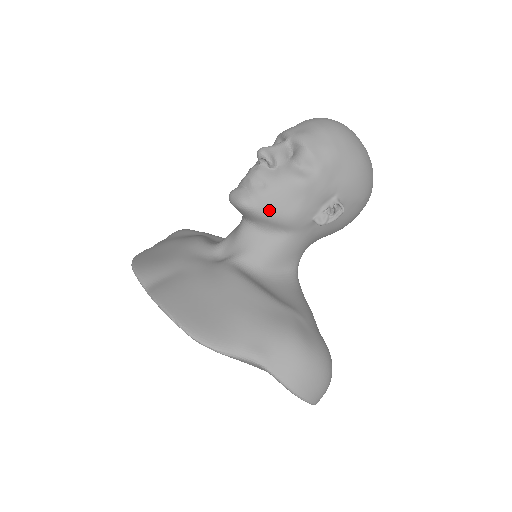
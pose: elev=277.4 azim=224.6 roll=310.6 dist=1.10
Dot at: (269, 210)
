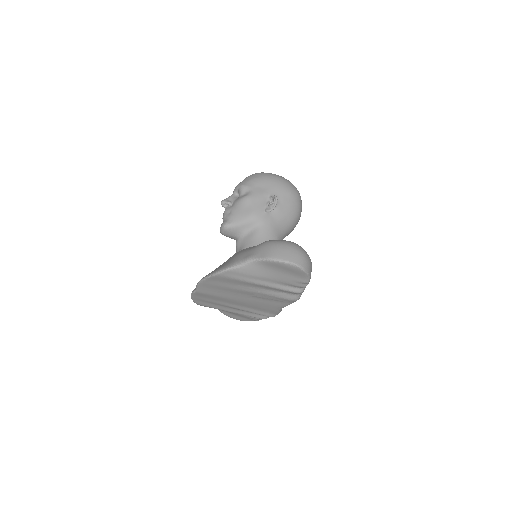
Dot at: (238, 219)
